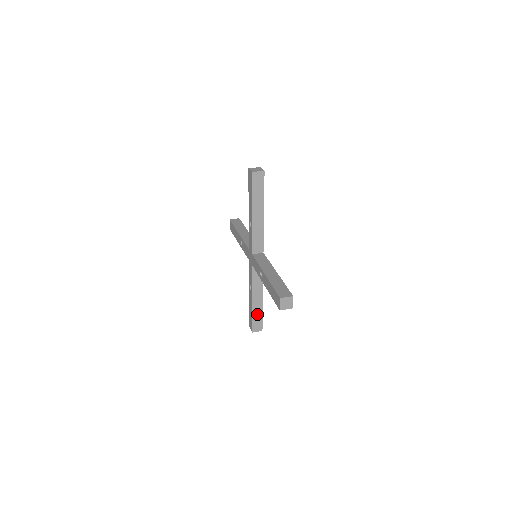
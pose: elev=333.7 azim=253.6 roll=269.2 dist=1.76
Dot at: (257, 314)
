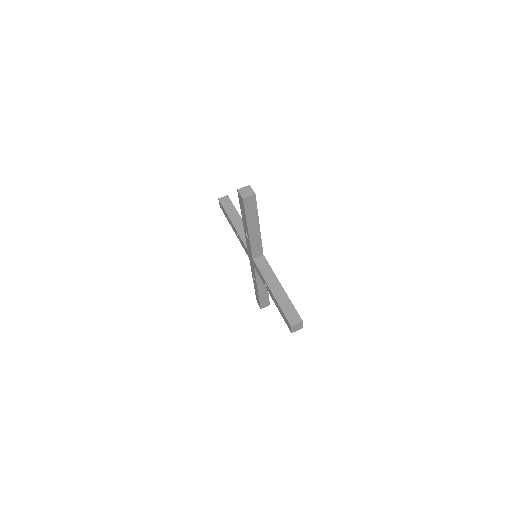
Dot at: (263, 296)
